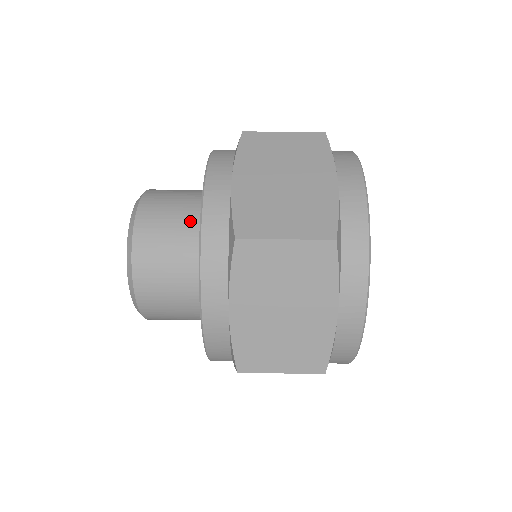
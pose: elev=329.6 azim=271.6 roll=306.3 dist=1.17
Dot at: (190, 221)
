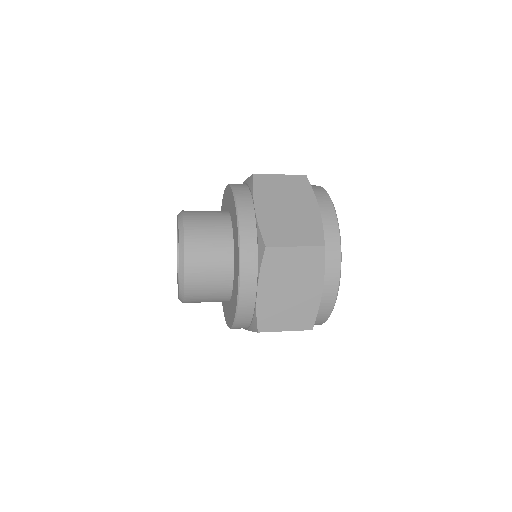
Dot at: occluded
